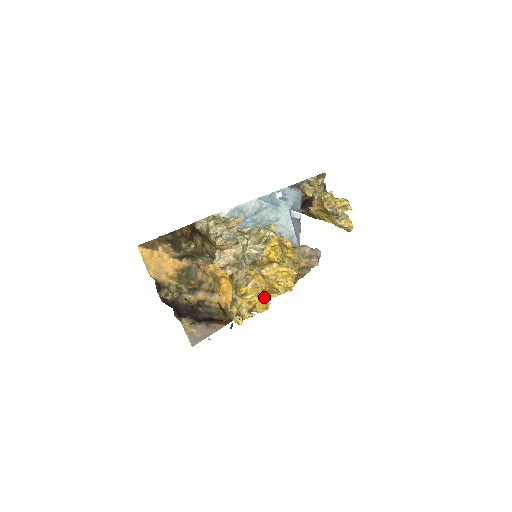
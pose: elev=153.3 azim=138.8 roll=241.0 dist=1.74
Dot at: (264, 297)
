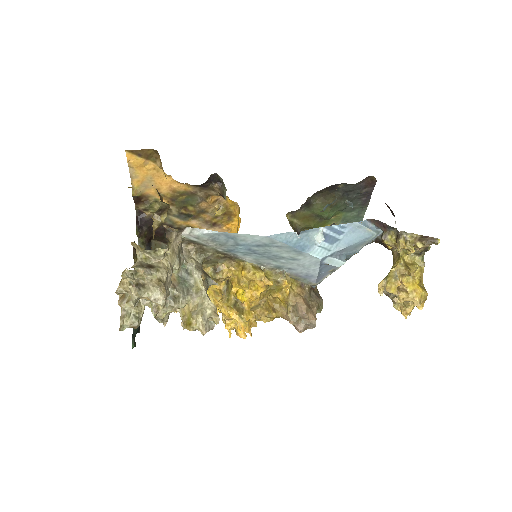
Dot at: occluded
